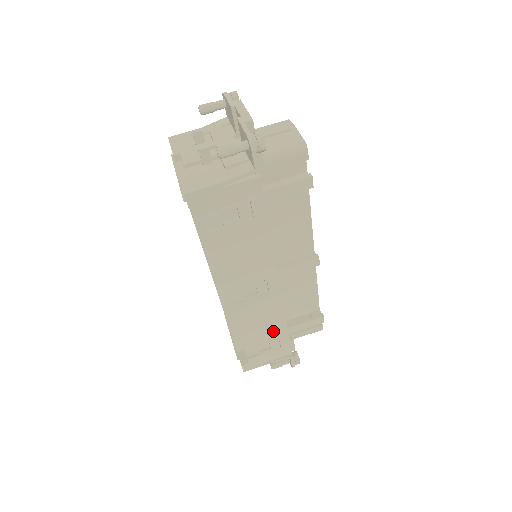
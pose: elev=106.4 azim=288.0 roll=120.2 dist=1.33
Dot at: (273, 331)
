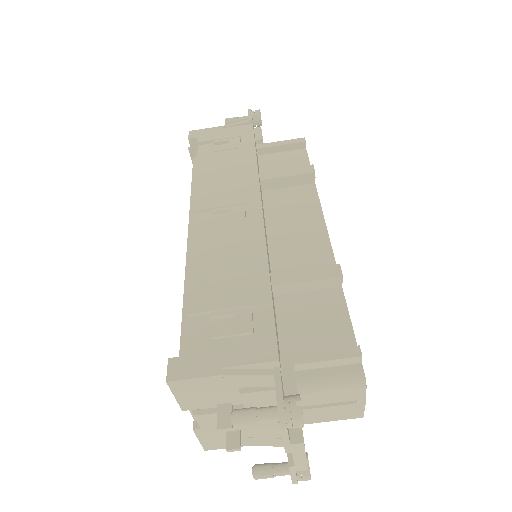
Dot at: occluded
